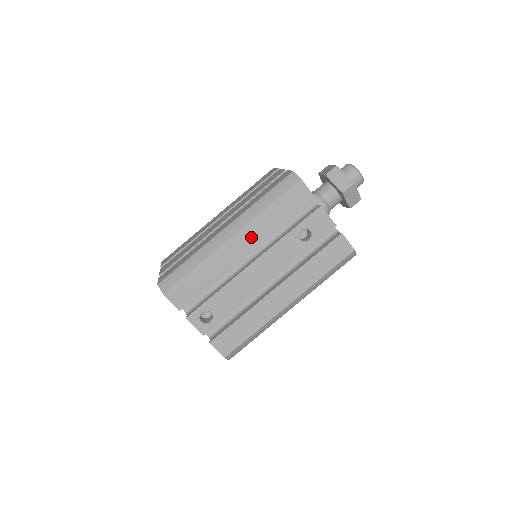
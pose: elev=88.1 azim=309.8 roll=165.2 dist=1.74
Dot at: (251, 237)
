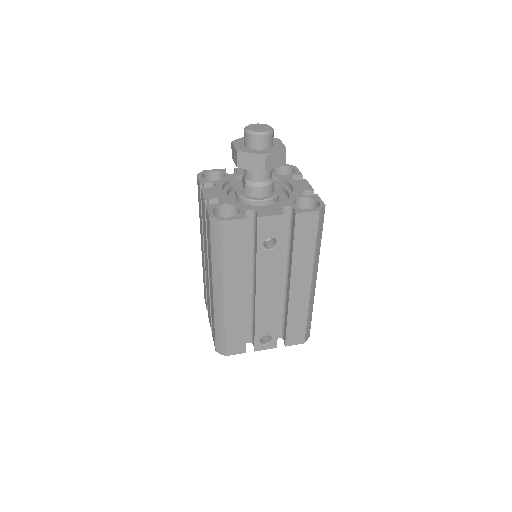
Dot at: (235, 283)
